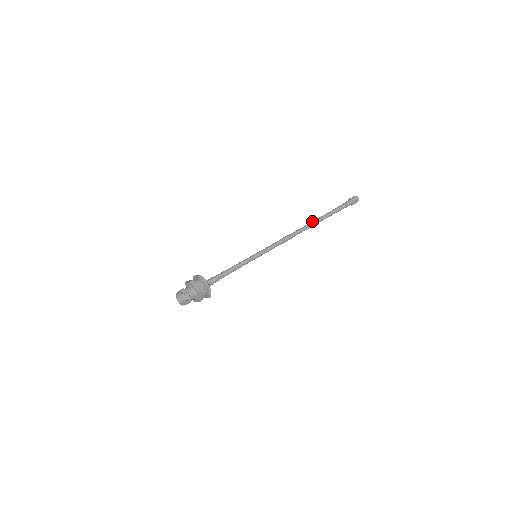
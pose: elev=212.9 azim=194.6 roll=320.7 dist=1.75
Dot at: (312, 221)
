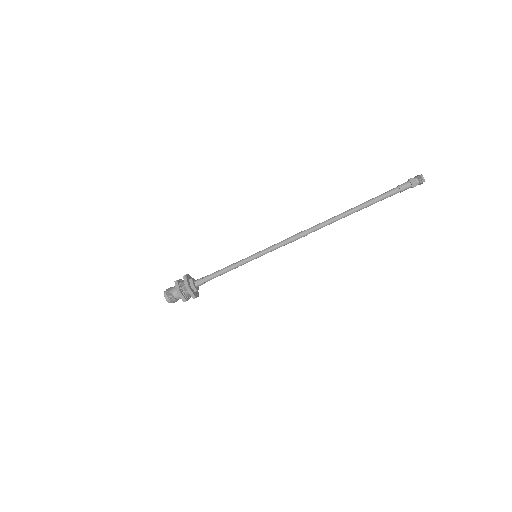
Dot at: (341, 215)
